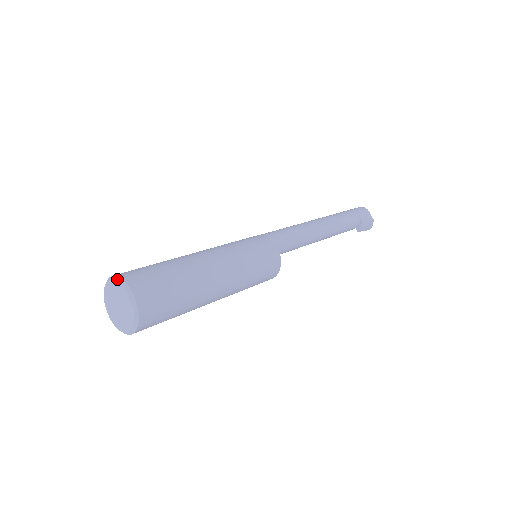
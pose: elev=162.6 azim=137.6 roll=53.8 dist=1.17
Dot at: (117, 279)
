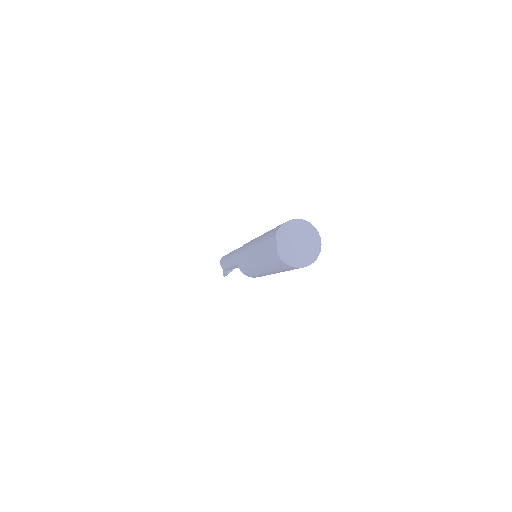
Dot at: (311, 224)
